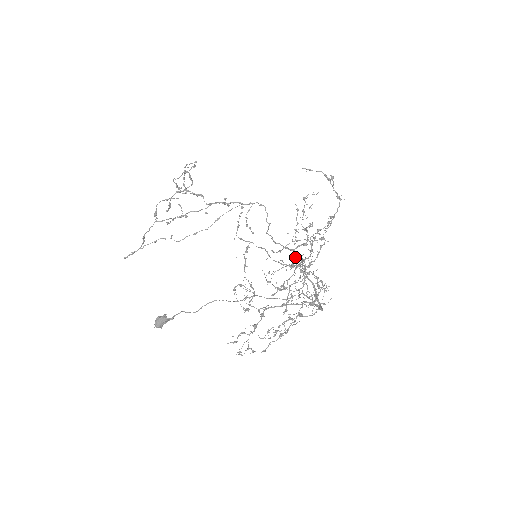
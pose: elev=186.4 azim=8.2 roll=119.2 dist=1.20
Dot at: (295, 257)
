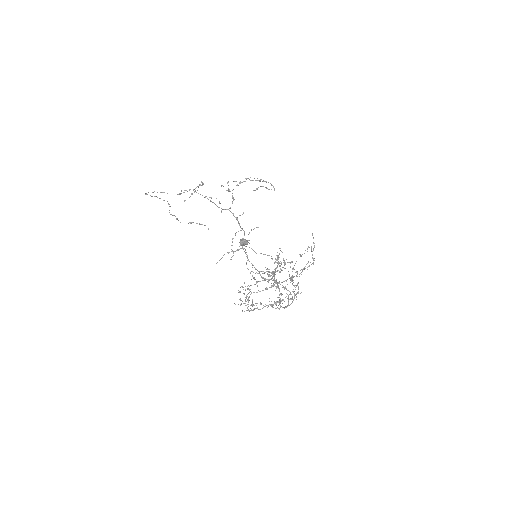
Dot at: (293, 269)
